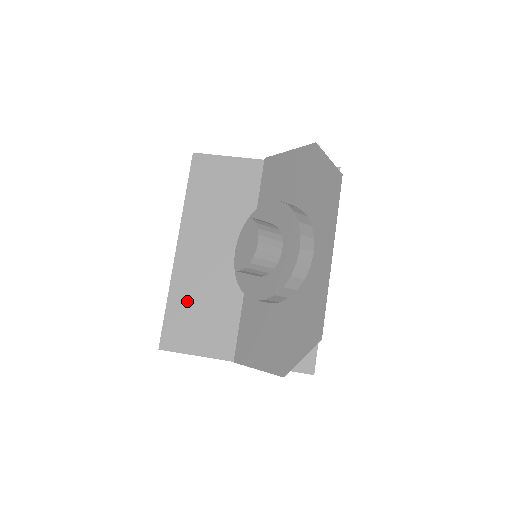
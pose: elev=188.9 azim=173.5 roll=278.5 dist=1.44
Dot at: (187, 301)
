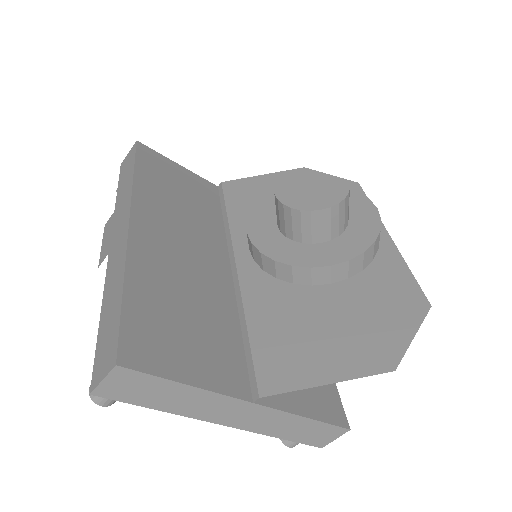
Dot at: (159, 295)
